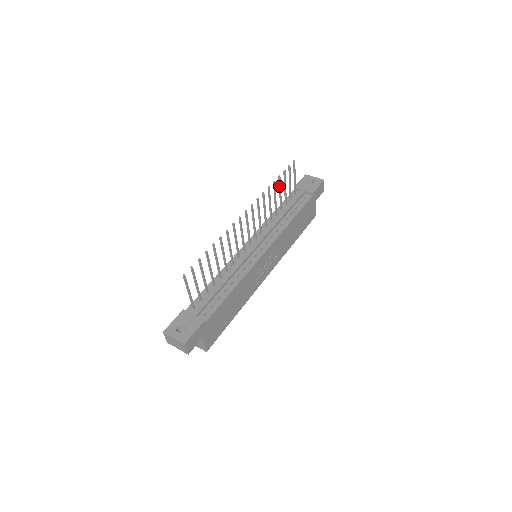
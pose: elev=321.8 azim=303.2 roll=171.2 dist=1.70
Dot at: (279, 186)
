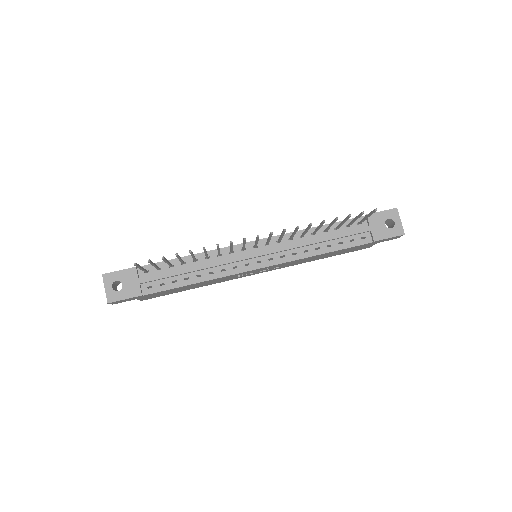
Dot at: (332, 222)
